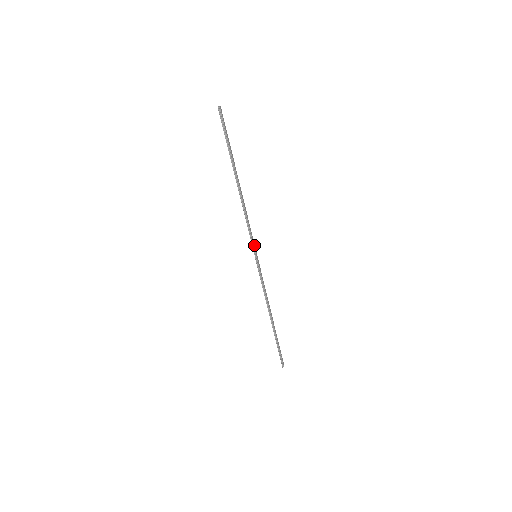
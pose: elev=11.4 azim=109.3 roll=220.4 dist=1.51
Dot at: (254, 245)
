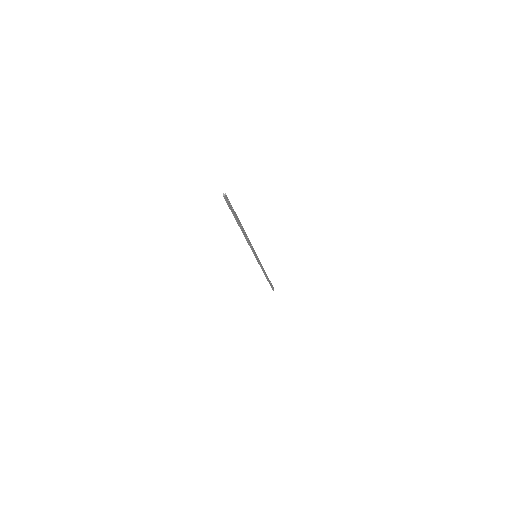
Dot at: (255, 252)
